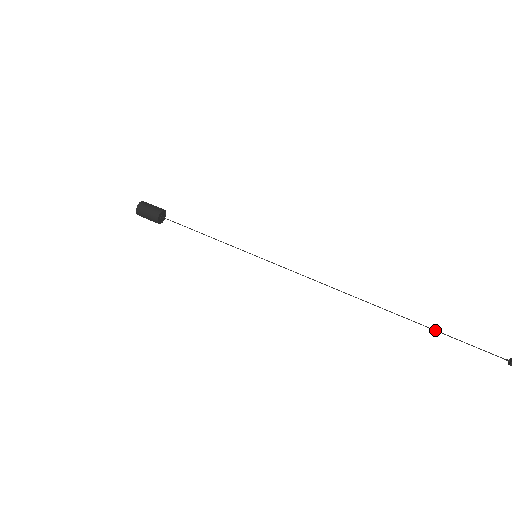
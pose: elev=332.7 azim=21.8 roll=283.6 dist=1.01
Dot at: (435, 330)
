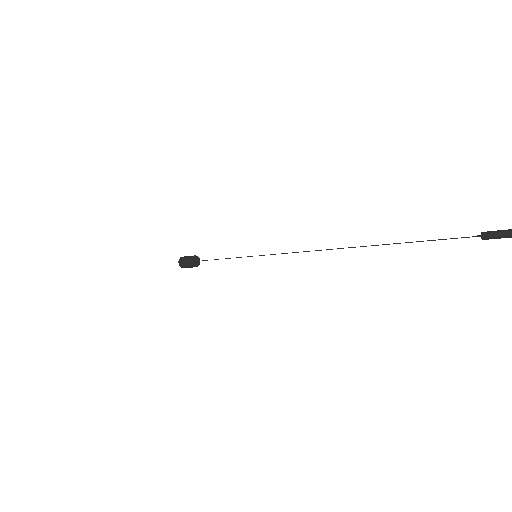
Dot at: occluded
